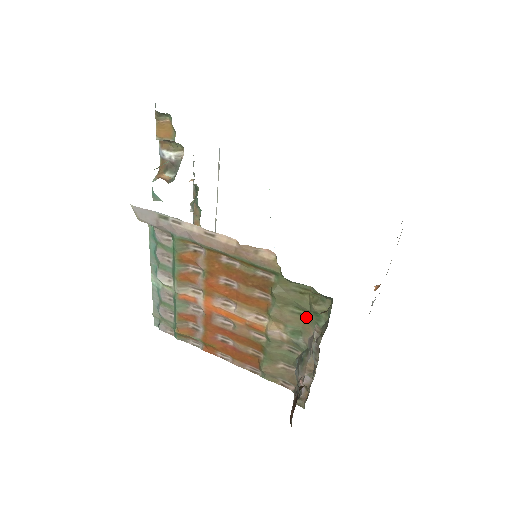
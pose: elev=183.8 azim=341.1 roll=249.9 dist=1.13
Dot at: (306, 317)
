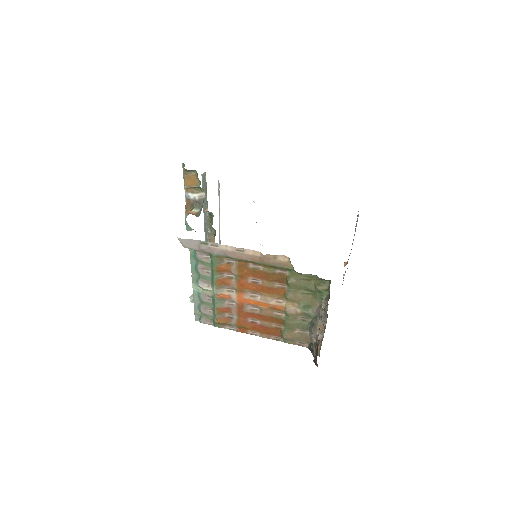
Dot at: (313, 295)
